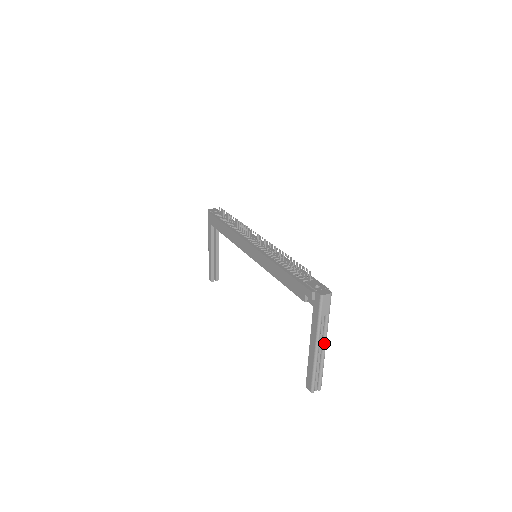
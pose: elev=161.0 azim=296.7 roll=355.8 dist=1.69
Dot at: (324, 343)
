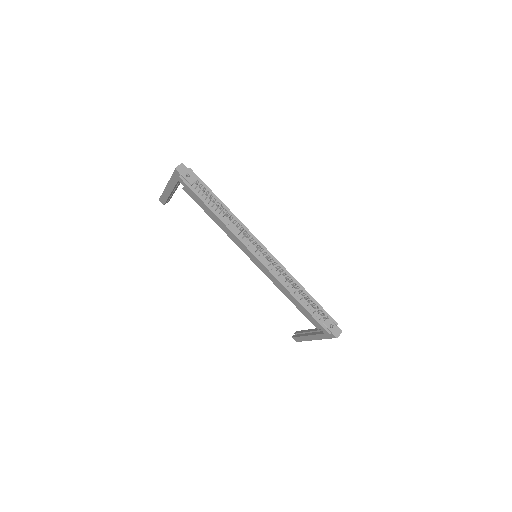
Dot at: occluded
